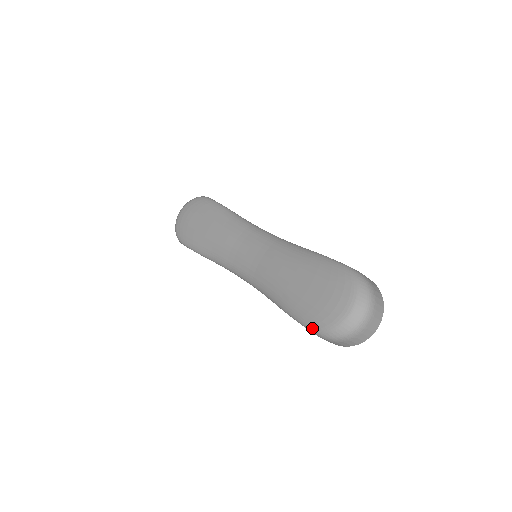
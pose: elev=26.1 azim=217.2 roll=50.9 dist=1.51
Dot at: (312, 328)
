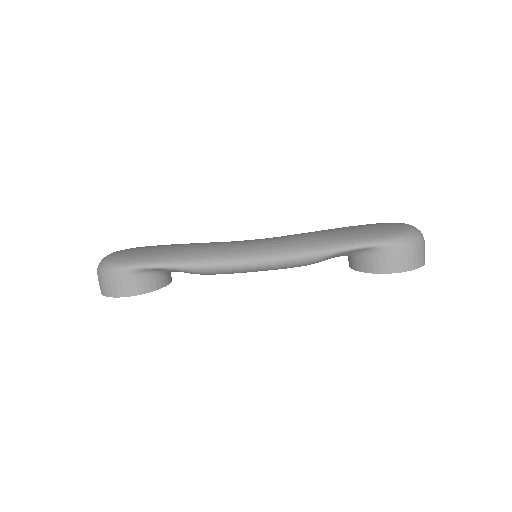
Dot at: (387, 238)
